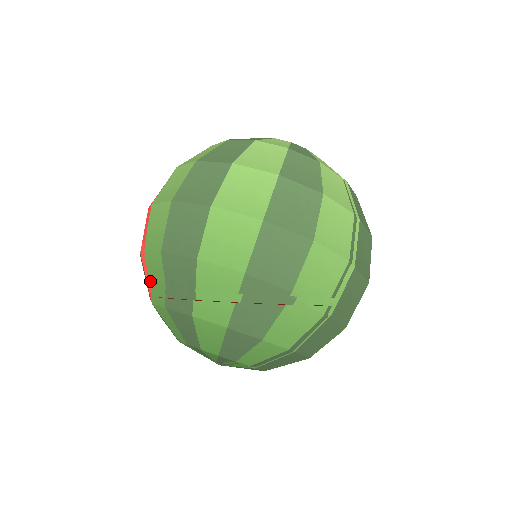
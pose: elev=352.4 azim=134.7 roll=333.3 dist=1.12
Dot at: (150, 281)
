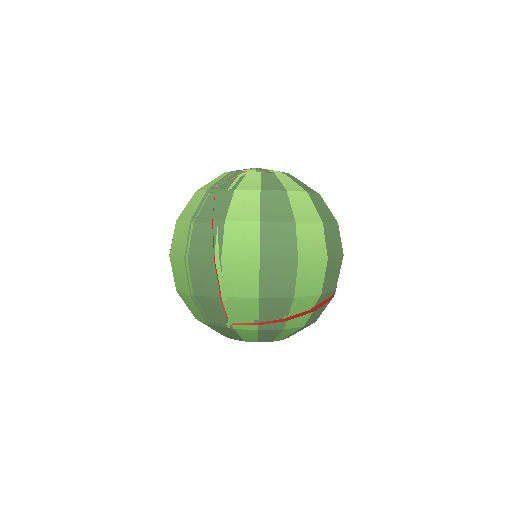
Dot at: (228, 314)
